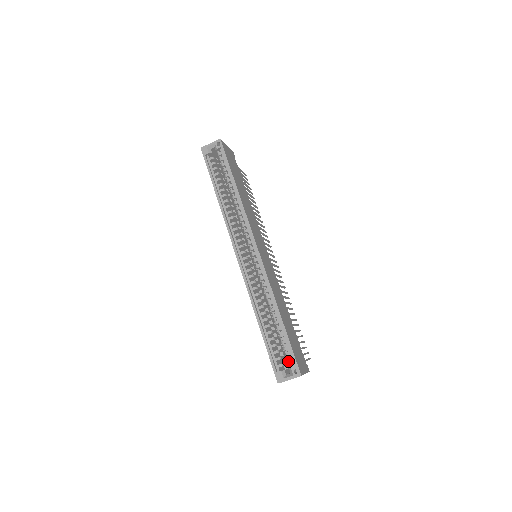
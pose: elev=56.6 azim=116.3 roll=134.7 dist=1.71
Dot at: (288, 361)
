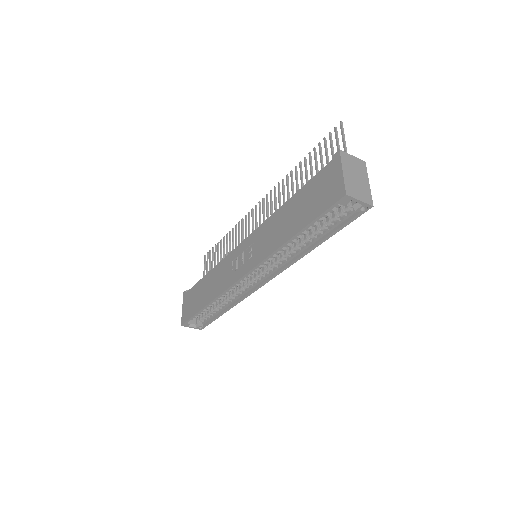
Dot at: (201, 321)
